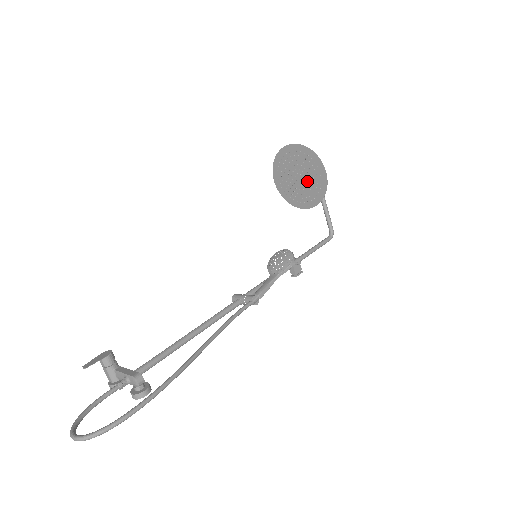
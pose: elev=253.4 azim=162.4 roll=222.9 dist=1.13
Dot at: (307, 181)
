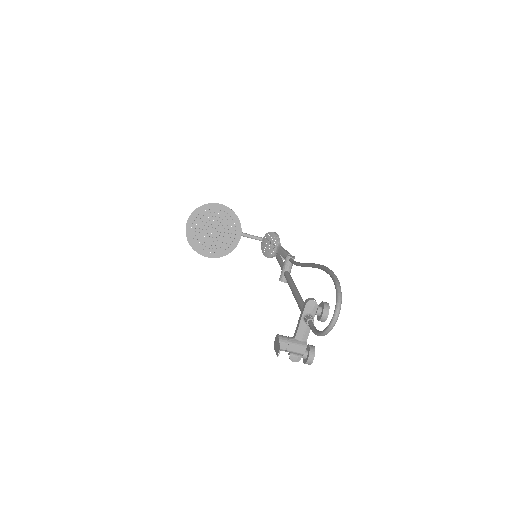
Dot at: (220, 225)
